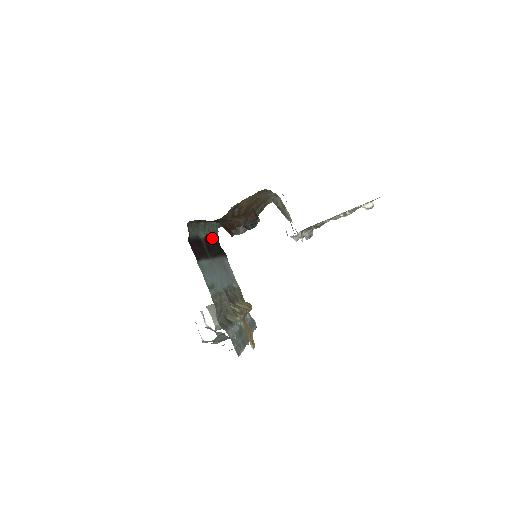
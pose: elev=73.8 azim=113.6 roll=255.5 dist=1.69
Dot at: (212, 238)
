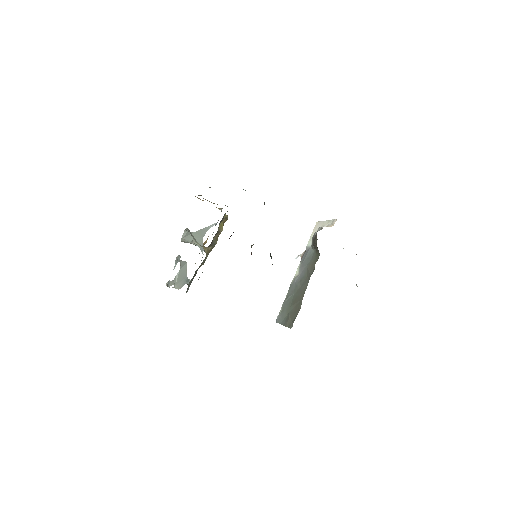
Dot at: occluded
